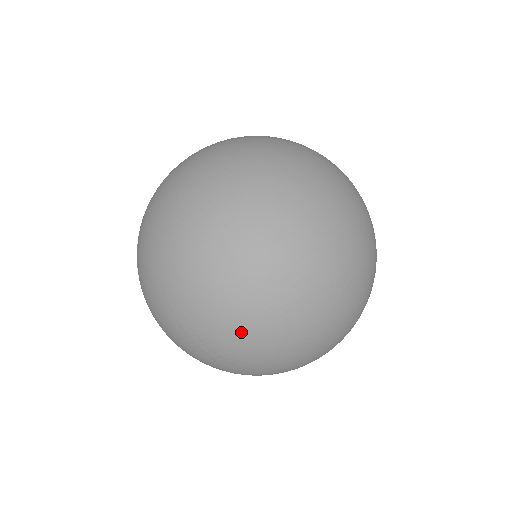
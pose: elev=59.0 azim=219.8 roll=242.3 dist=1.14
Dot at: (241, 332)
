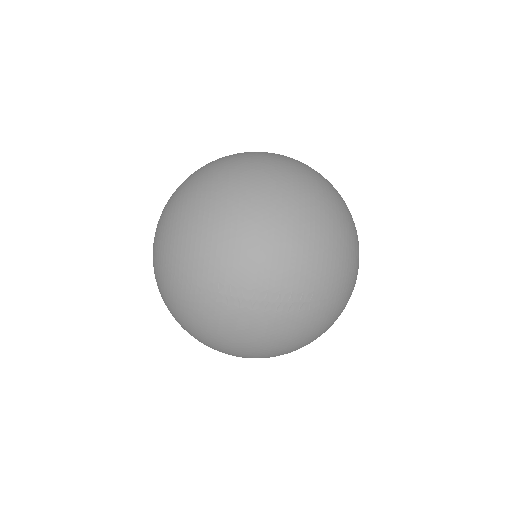
Dot at: (264, 251)
